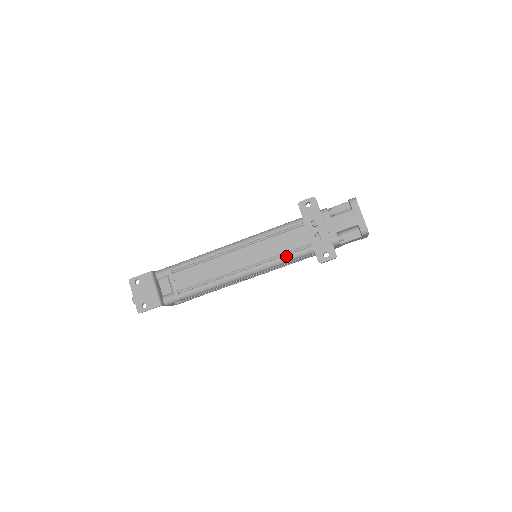
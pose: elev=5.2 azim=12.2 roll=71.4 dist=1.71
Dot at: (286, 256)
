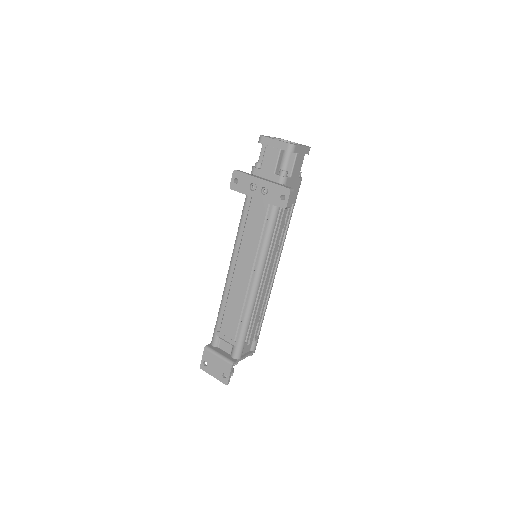
Dot at: (265, 232)
